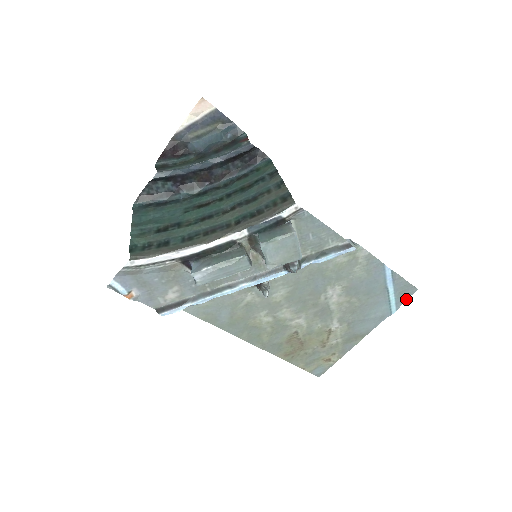
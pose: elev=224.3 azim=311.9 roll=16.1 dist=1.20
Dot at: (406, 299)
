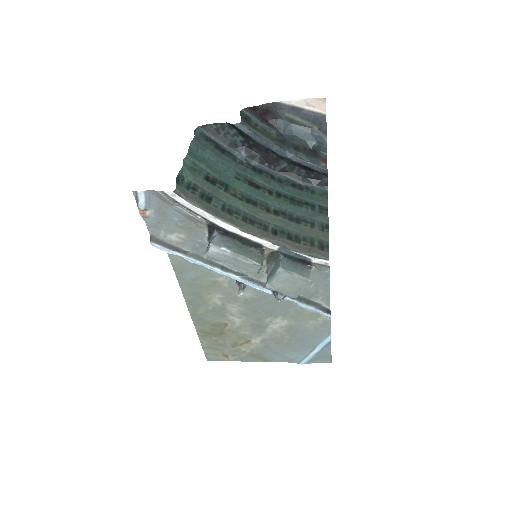
Dot at: (318, 362)
